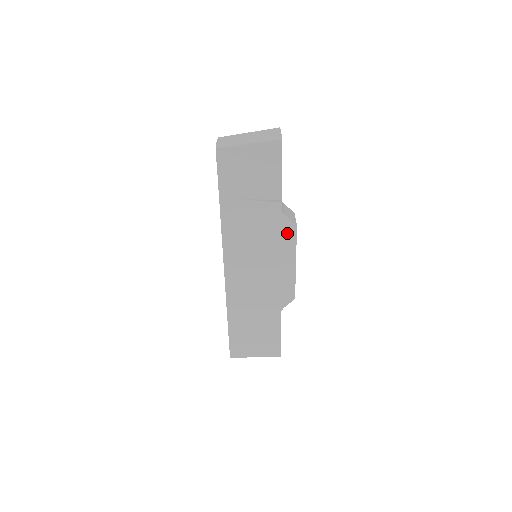
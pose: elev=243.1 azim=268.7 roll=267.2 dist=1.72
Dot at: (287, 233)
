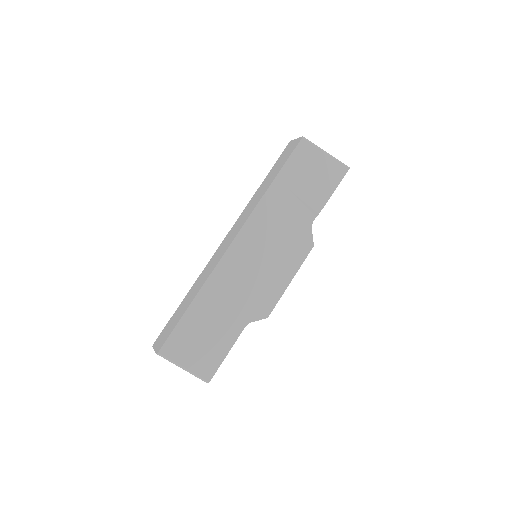
Dot at: (303, 247)
